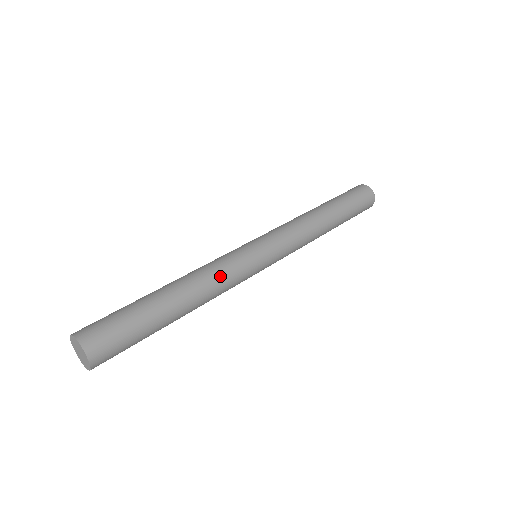
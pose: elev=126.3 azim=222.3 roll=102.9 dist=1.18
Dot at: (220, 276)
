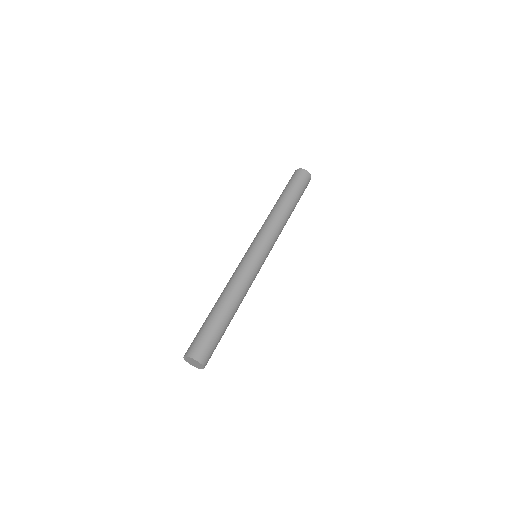
Dot at: (247, 285)
